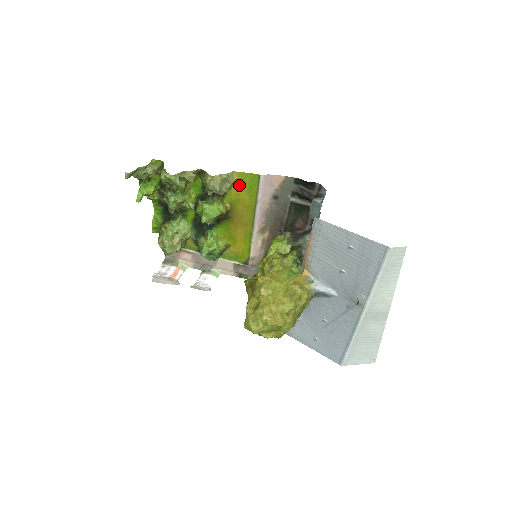
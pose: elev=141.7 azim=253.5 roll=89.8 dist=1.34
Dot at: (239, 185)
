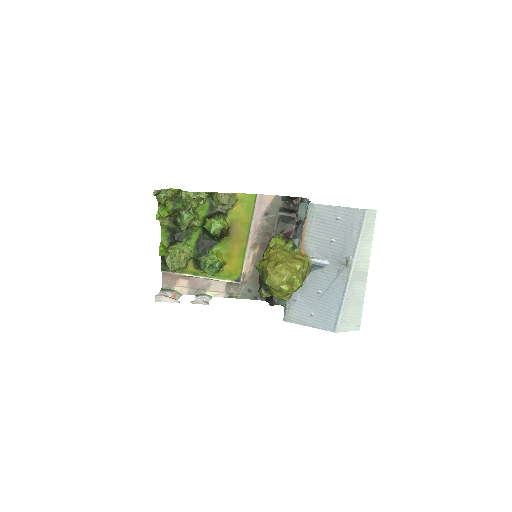
Dot at: (239, 205)
